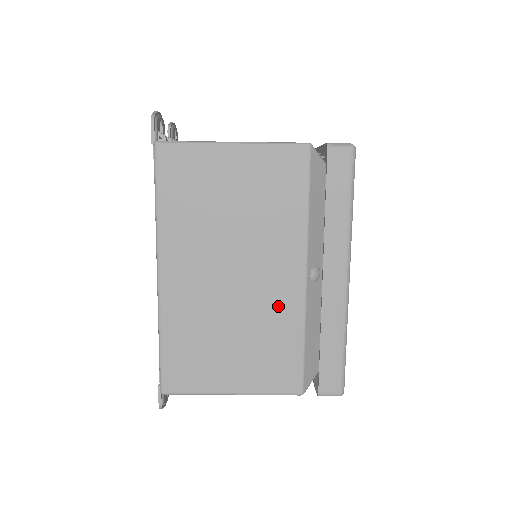
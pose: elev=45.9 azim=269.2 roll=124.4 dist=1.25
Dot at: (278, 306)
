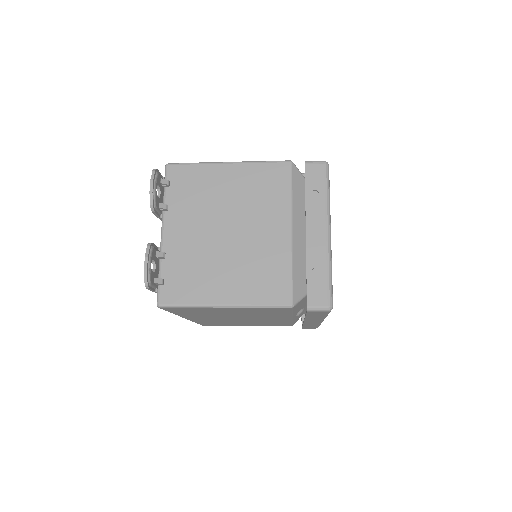
Dot at: (273, 321)
